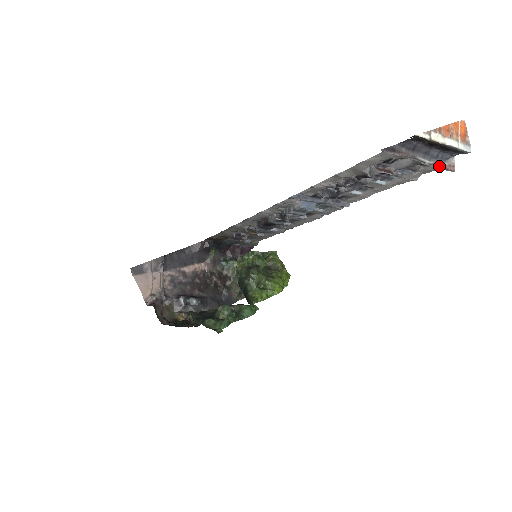
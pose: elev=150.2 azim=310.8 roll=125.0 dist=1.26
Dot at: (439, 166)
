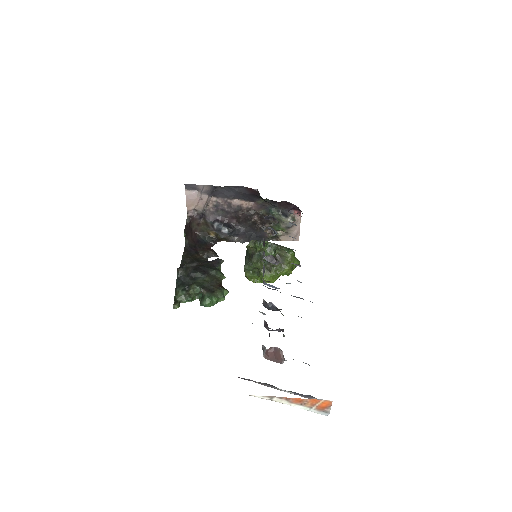
Dot at: occluded
